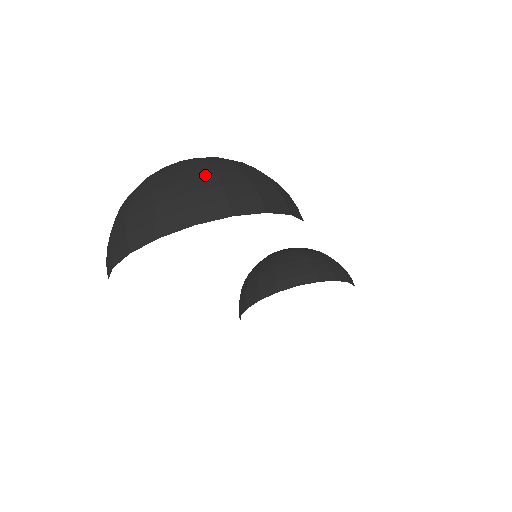
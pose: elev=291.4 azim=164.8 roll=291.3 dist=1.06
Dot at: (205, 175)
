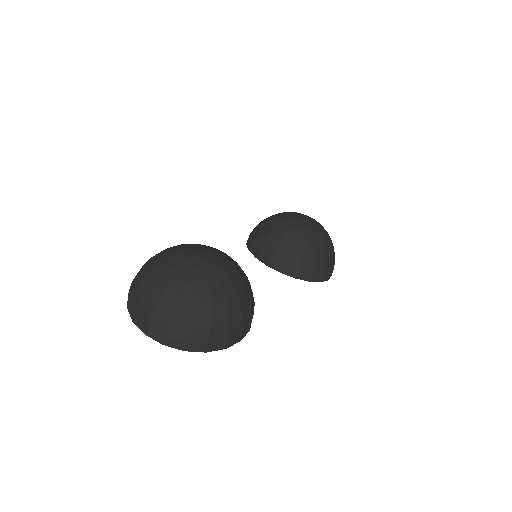
Dot at: (185, 319)
